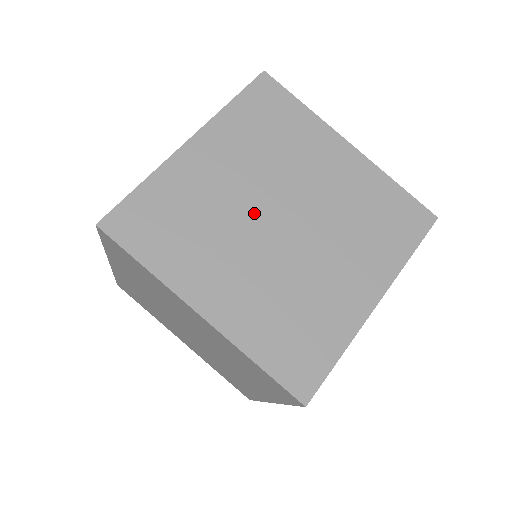
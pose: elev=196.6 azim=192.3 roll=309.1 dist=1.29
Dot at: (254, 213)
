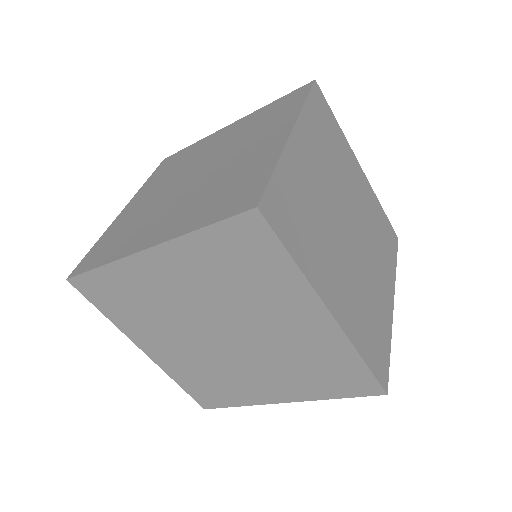
Dot at: (174, 190)
